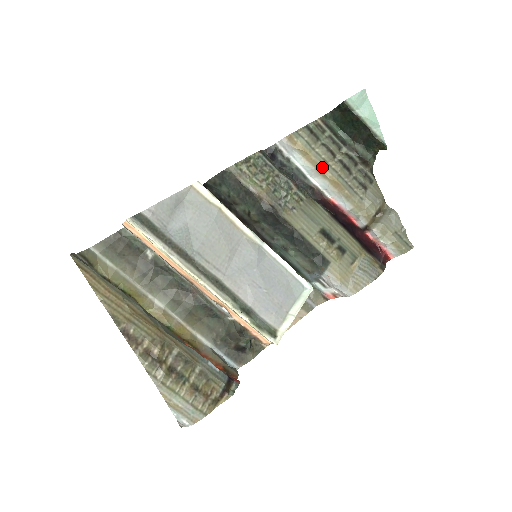
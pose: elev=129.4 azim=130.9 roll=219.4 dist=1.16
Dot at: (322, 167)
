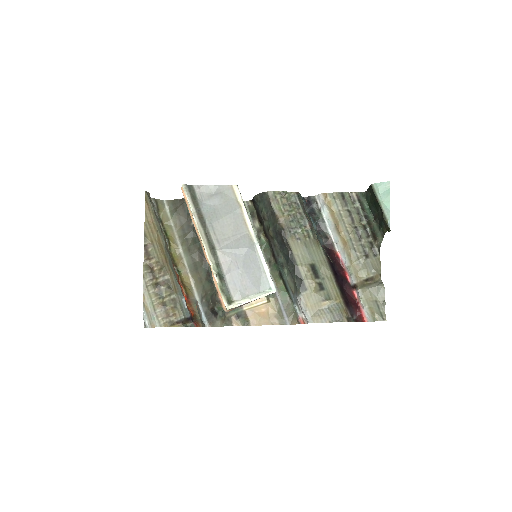
Dot at: (339, 225)
